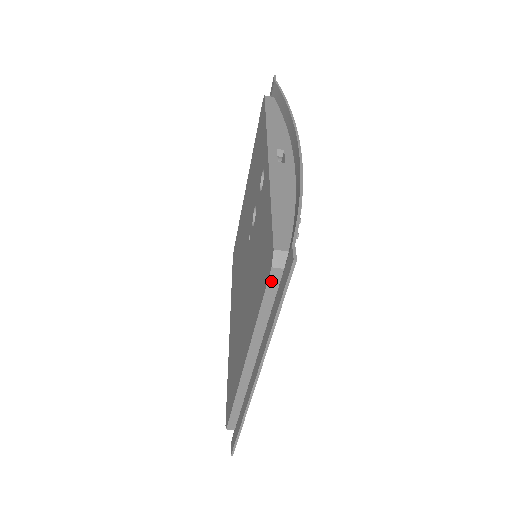
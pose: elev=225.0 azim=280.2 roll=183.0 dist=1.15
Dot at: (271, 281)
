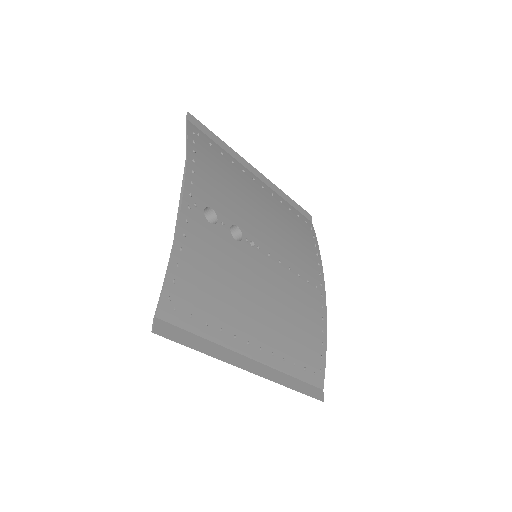
Dot at: occluded
